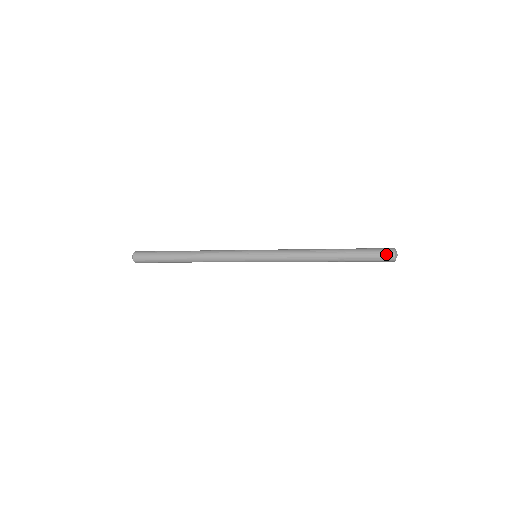
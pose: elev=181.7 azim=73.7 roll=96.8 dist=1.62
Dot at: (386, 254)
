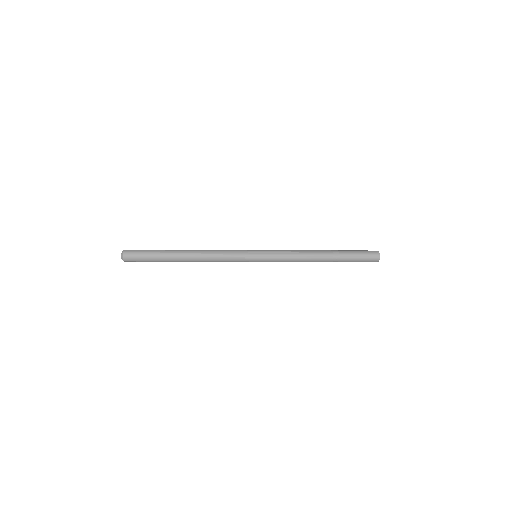
Dot at: (372, 261)
